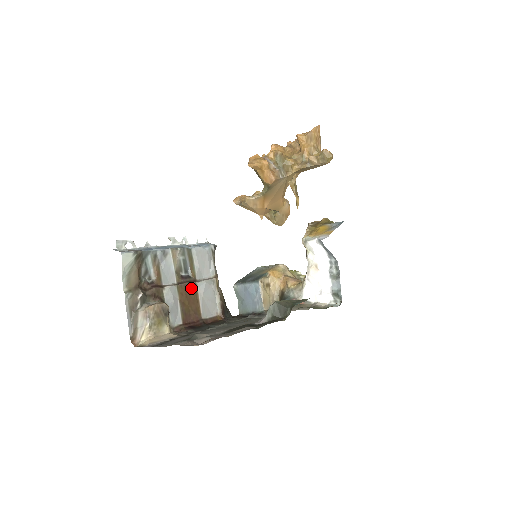
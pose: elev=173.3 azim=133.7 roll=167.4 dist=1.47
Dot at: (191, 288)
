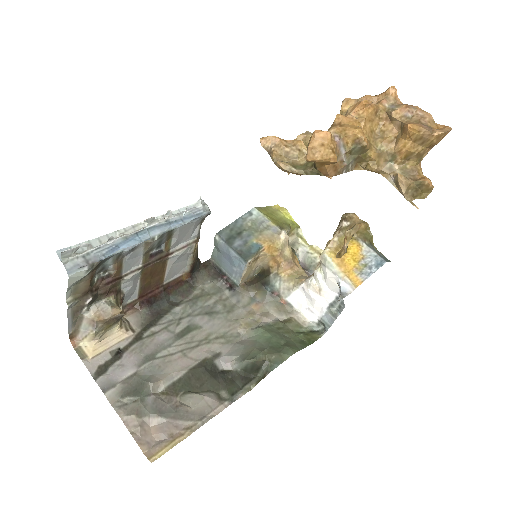
Dot at: (159, 264)
